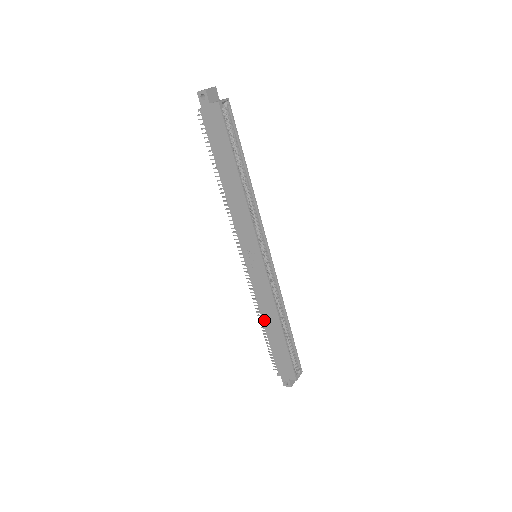
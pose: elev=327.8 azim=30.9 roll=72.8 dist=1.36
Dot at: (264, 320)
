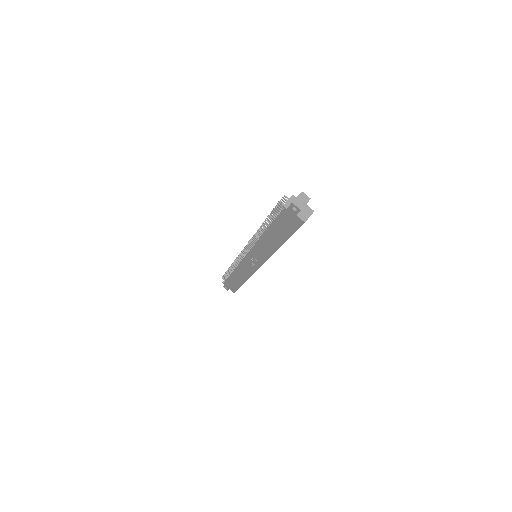
Dot at: (235, 272)
